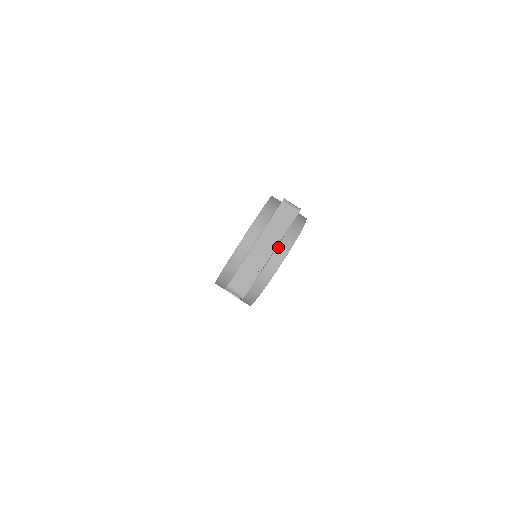
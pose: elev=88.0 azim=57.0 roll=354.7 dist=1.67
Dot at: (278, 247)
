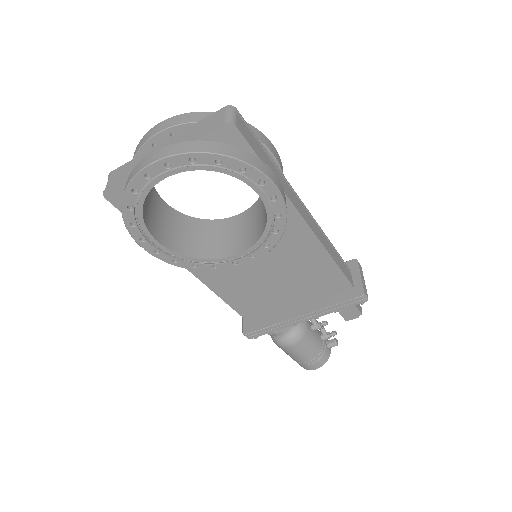
Dot at: (163, 147)
